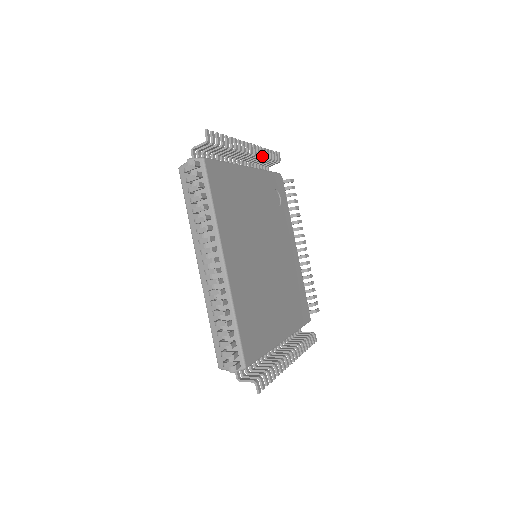
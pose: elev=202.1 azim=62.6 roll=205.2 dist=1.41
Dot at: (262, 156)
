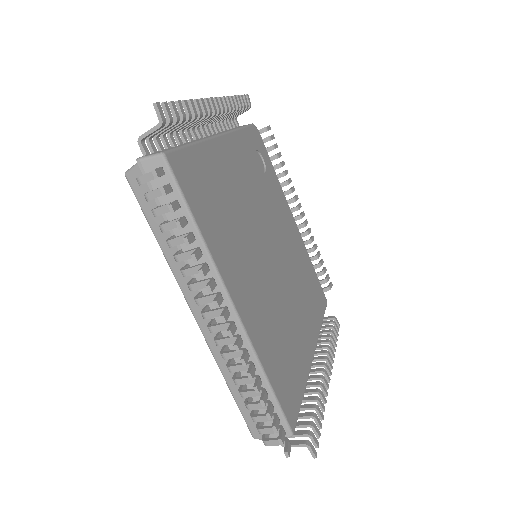
Dot at: (231, 110)
